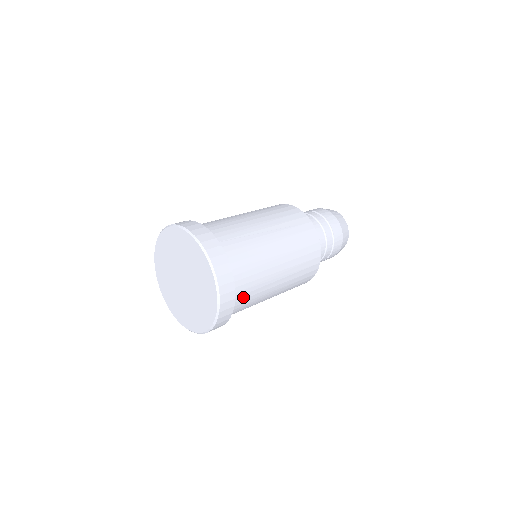
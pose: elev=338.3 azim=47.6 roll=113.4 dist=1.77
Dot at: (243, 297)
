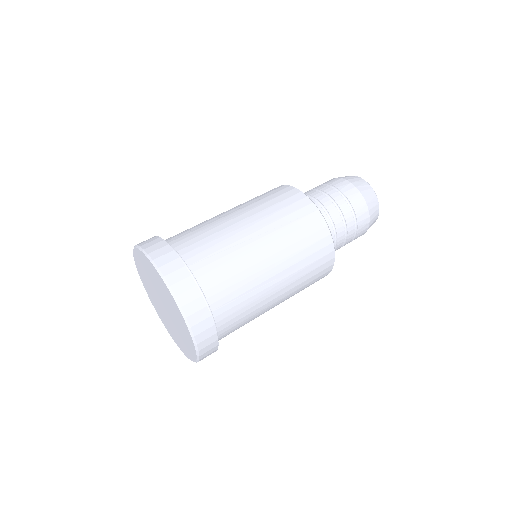
Dot at: occluded
